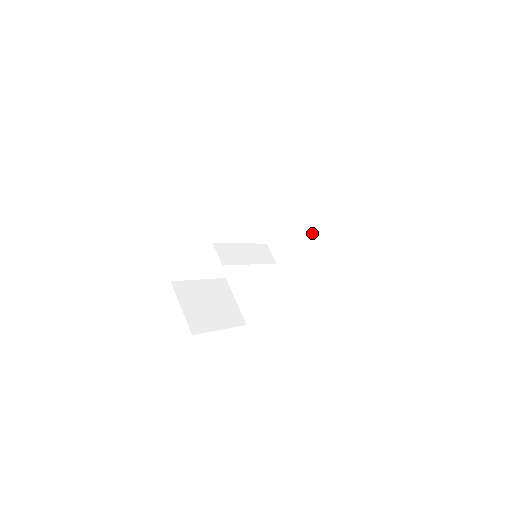
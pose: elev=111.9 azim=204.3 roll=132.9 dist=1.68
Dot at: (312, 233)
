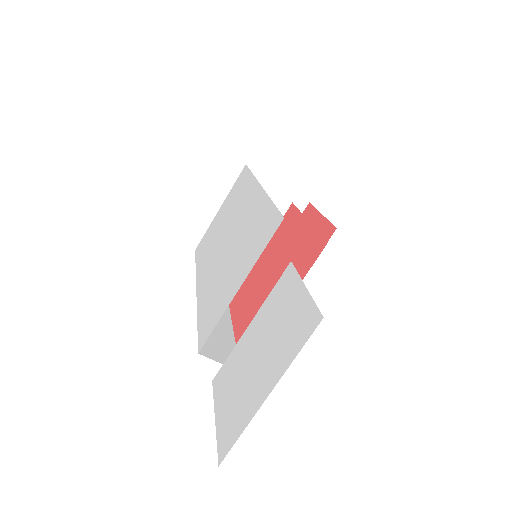
Dot at: occluded
